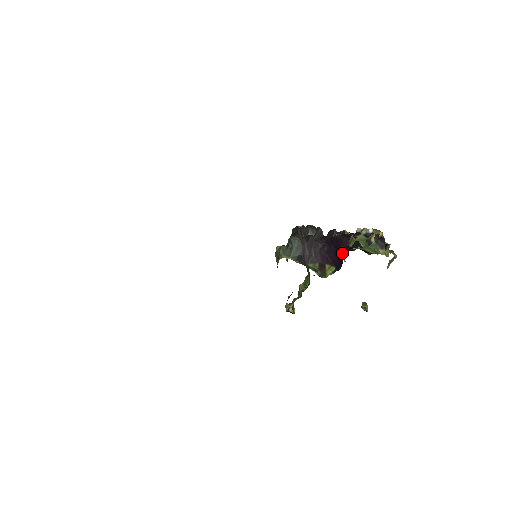
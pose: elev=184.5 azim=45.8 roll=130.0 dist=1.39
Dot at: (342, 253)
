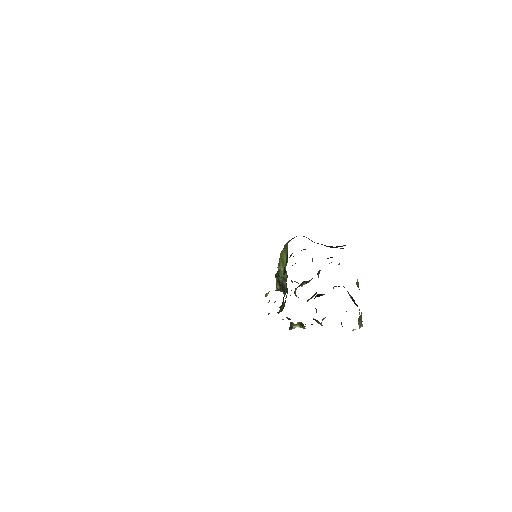
Dot at: occluded
